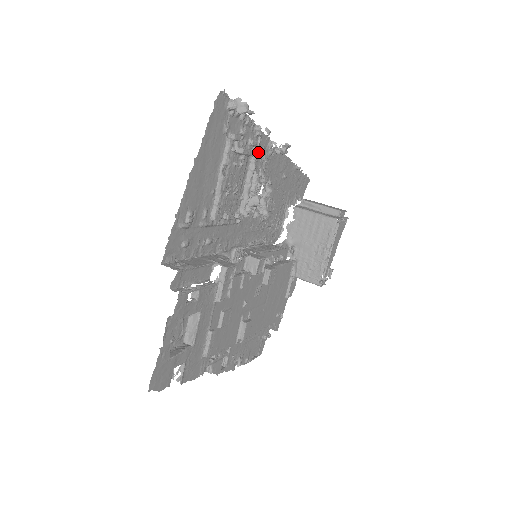
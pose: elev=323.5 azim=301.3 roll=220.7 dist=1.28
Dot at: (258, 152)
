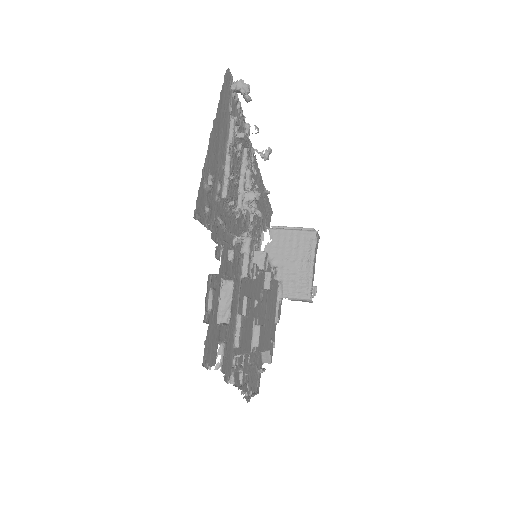
Dot at: (248, 150)
